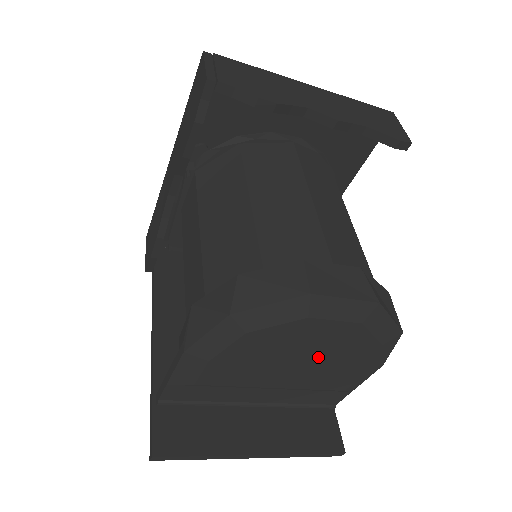
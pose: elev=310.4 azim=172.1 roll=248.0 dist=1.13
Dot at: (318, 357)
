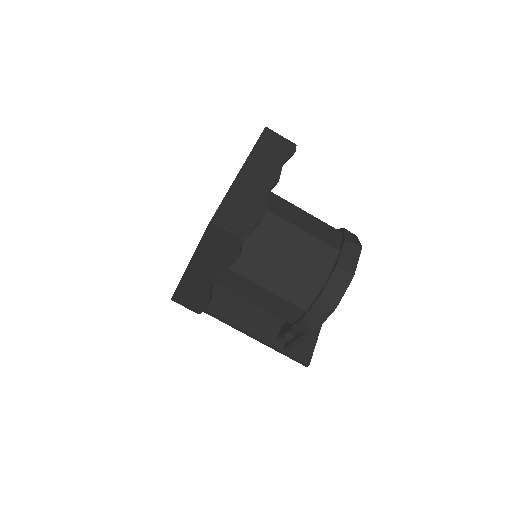
Dot at: occluded
